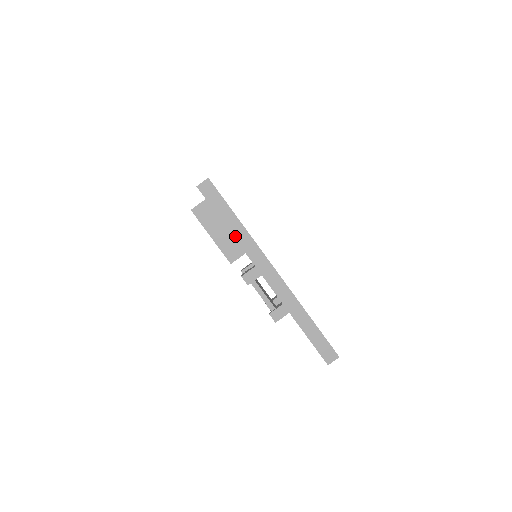
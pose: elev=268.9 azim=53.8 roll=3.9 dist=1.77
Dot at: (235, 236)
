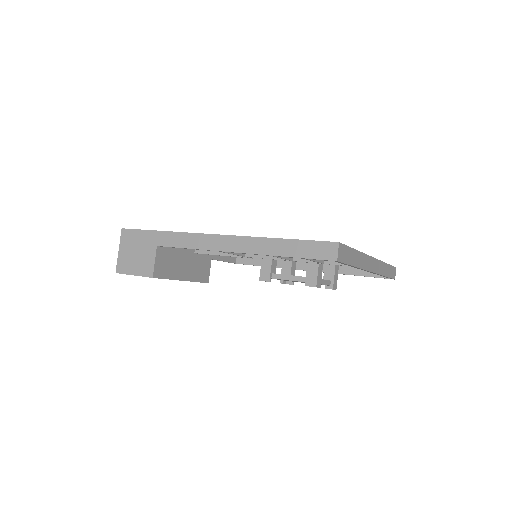
Dot at: (359, 266)
